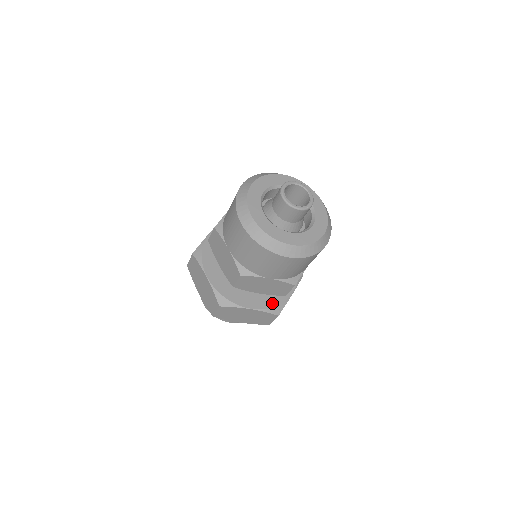
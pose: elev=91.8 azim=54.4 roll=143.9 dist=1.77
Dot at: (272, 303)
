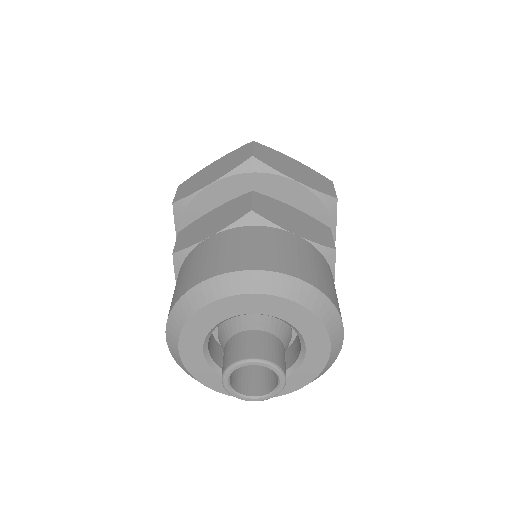
Dot at: occluded
